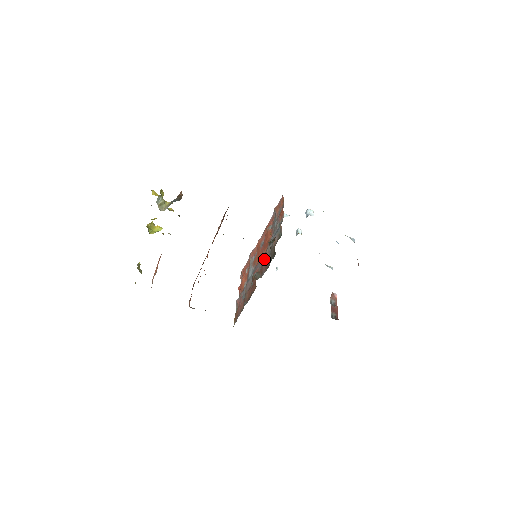
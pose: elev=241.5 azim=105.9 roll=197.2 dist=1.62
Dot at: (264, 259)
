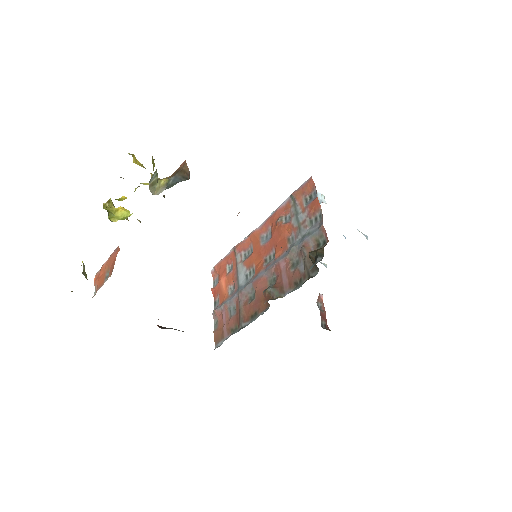
Dot at: (282, 268)
